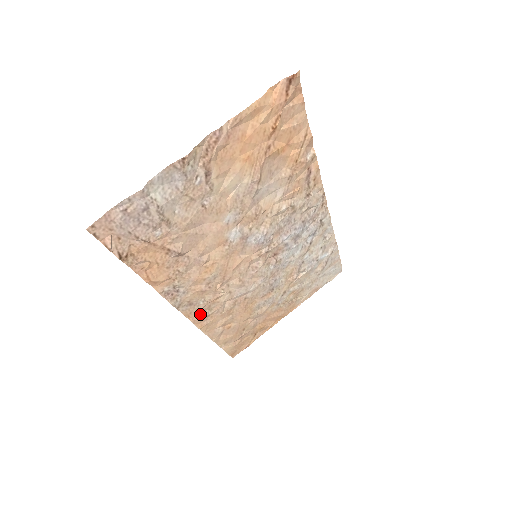
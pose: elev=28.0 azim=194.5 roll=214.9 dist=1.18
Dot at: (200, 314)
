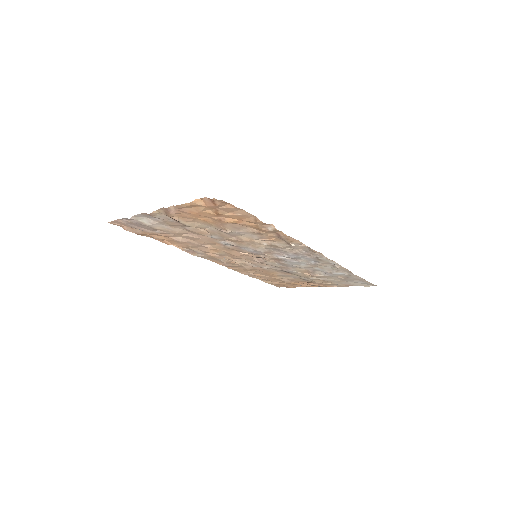
Dot at: (225, 264)
